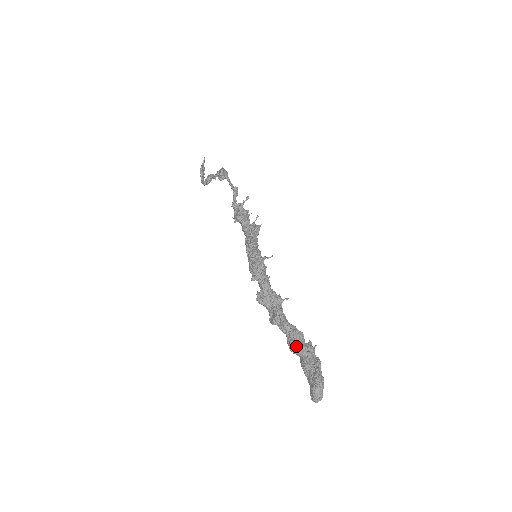
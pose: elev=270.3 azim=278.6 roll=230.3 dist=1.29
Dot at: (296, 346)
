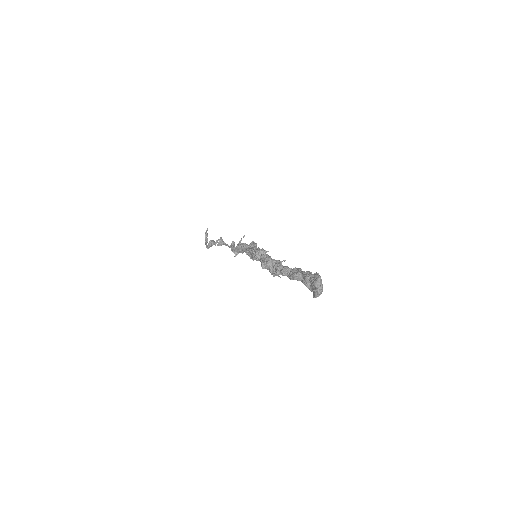
Dot at: (297, 271)
